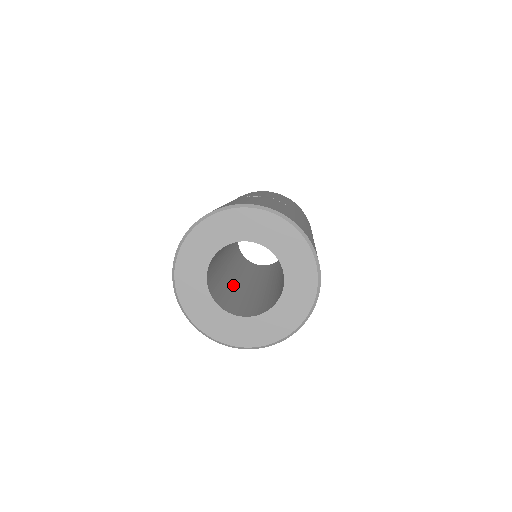
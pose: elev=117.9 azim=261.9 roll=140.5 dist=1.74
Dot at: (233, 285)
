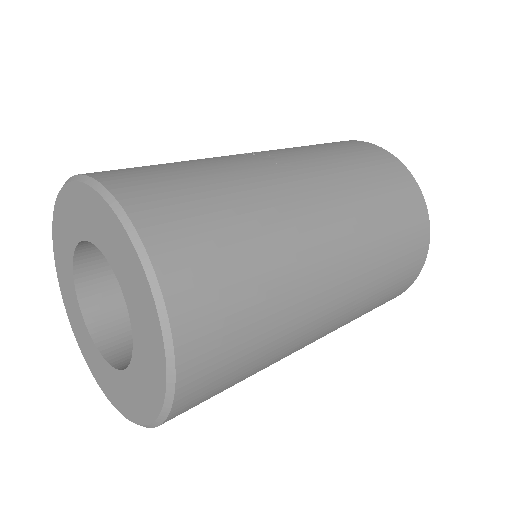
Dot at: occluded
